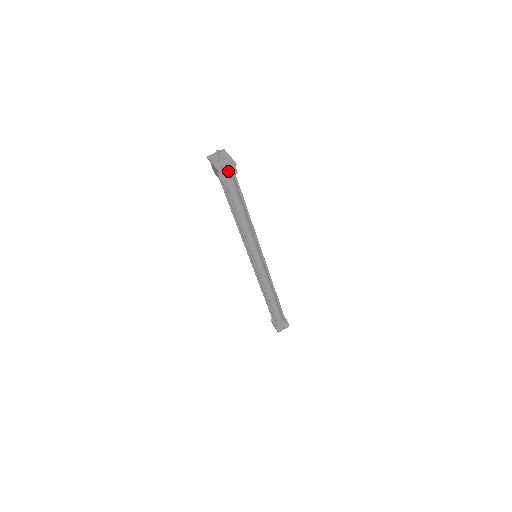
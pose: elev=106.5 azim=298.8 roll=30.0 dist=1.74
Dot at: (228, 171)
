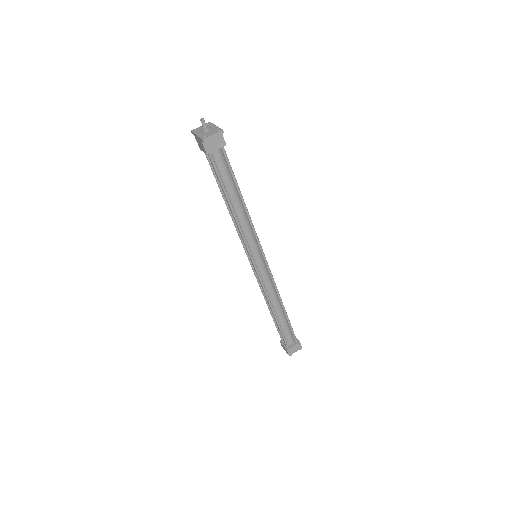
Dot at: (215, 142)
